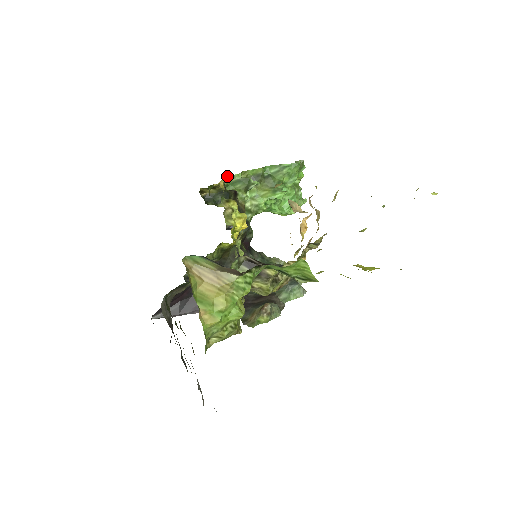
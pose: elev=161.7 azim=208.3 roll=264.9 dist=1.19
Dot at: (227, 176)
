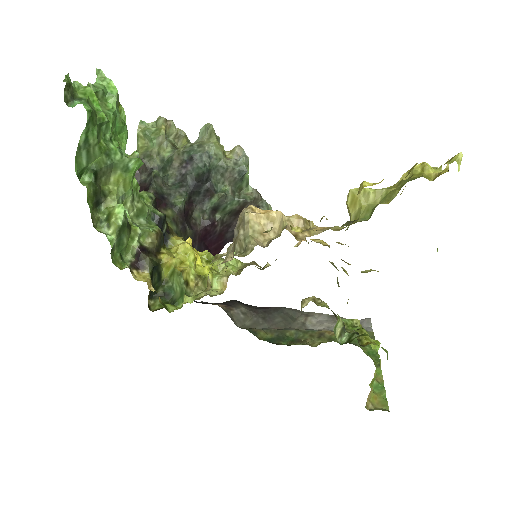
Dot at: occluded
